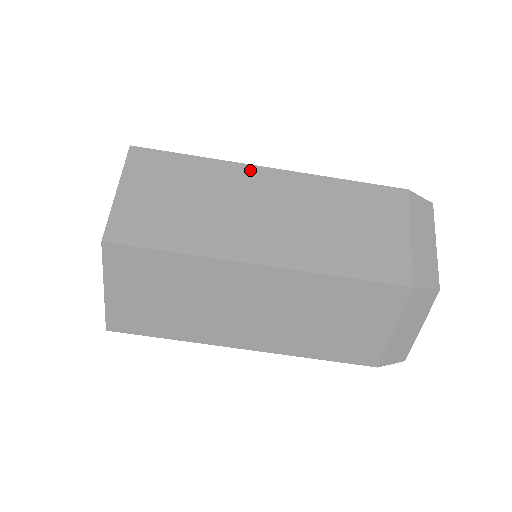
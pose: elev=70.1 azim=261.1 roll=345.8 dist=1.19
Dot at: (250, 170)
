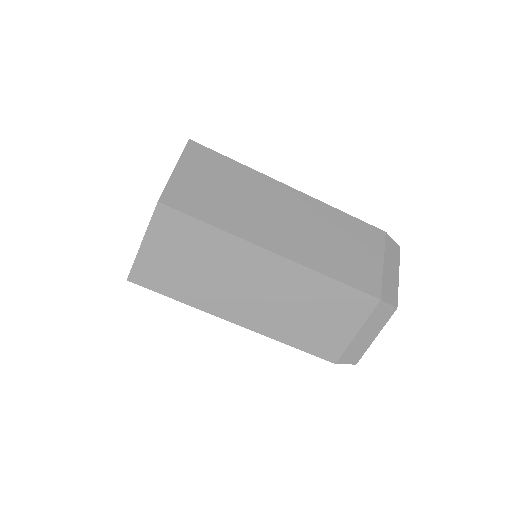
Dot at: (276, 184)
